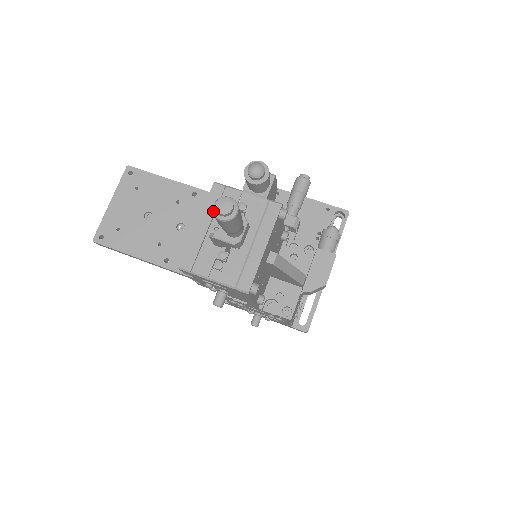
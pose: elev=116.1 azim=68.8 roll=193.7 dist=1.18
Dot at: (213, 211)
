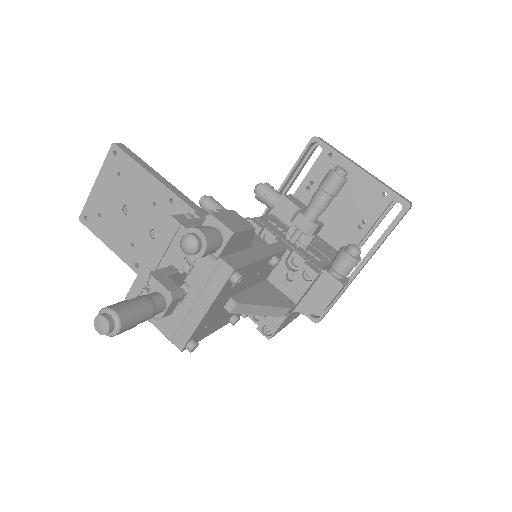
Dot at: (97, 320)
